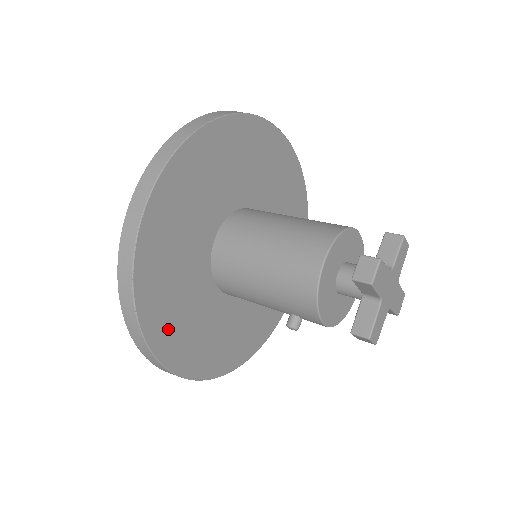
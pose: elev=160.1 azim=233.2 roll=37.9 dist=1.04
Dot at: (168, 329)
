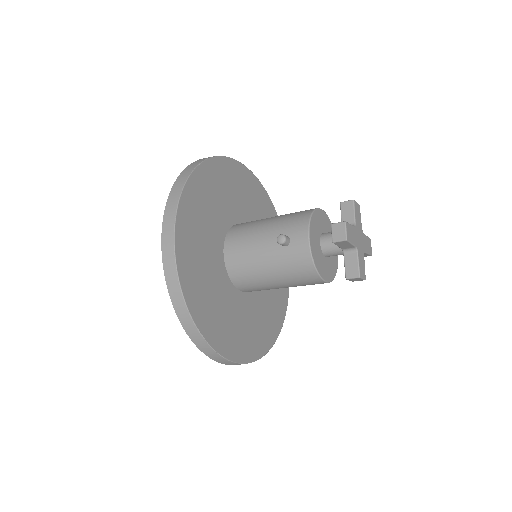
Dot at: (197, 198)
